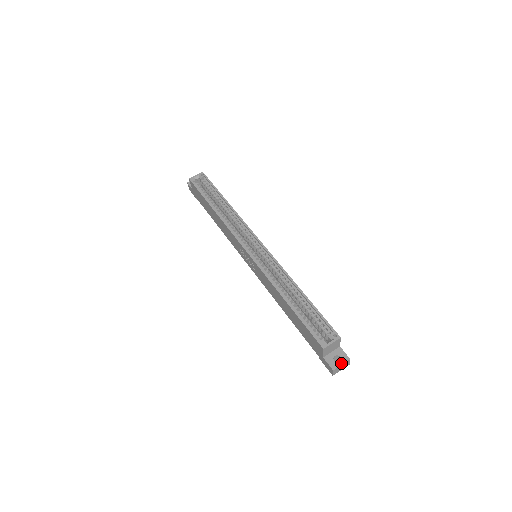
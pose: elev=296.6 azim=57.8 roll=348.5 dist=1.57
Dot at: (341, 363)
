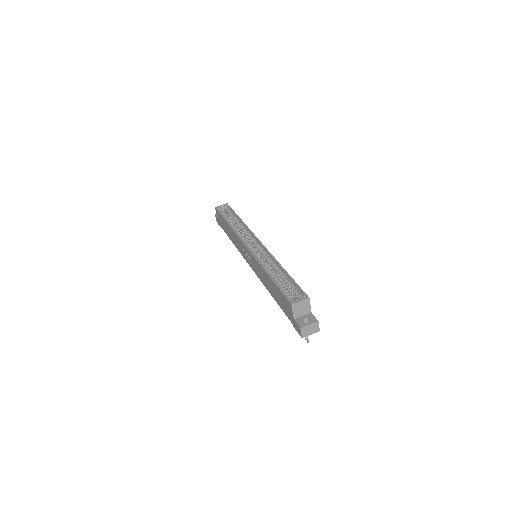
Dot at: (309, 323)
